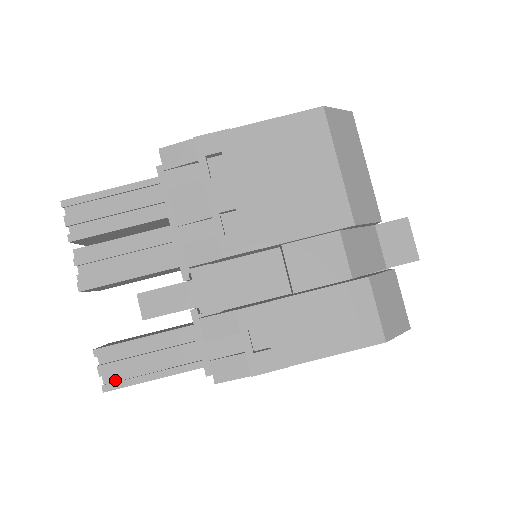
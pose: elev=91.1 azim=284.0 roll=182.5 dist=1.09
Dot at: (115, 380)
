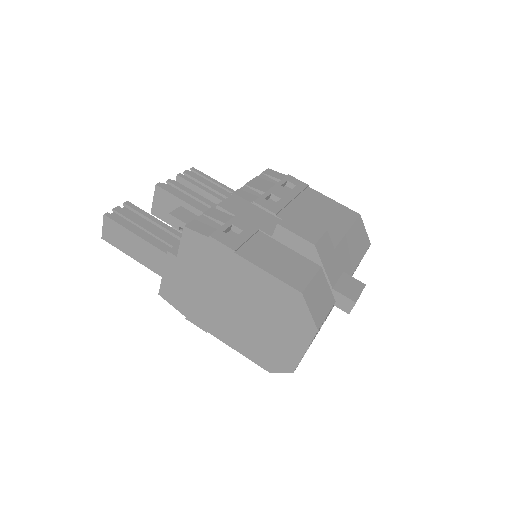
Dot at: occluded
